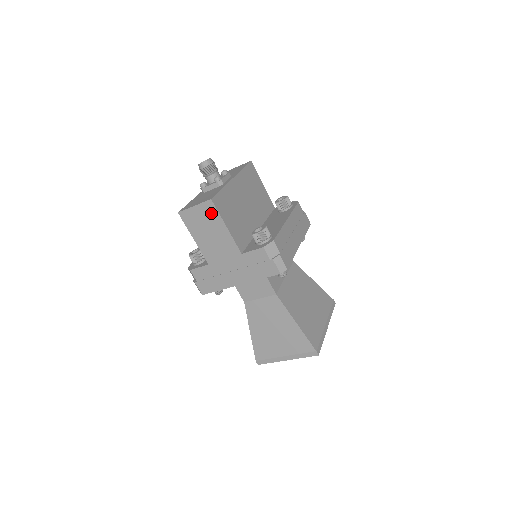
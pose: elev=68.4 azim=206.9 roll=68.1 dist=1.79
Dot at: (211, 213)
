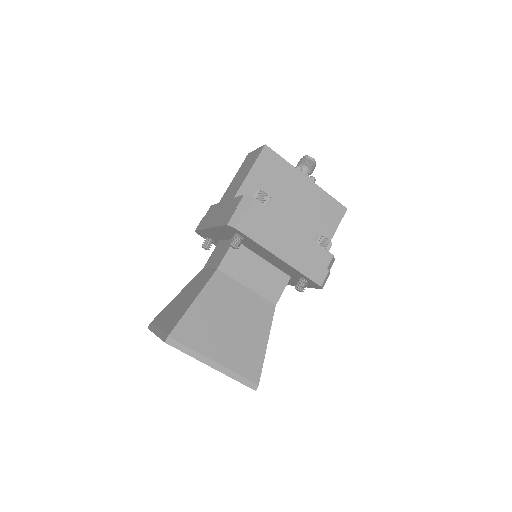
Dot at: (256, 157)
